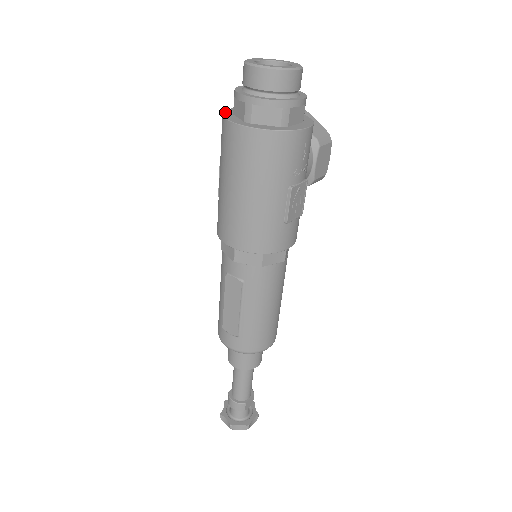
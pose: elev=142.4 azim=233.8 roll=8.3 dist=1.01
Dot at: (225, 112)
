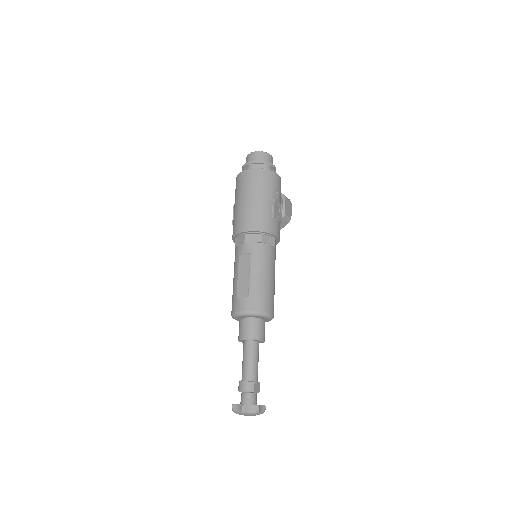
Dot at: occluded
